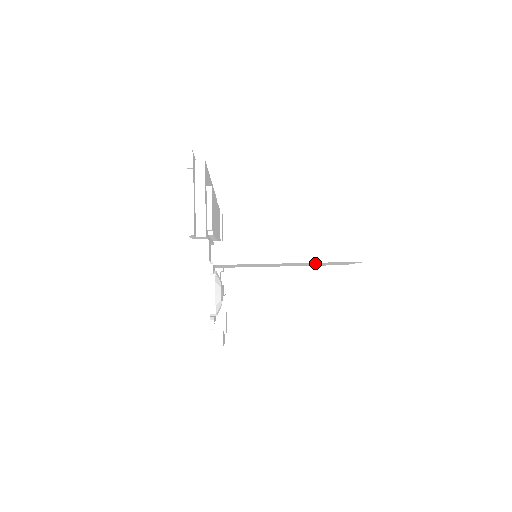
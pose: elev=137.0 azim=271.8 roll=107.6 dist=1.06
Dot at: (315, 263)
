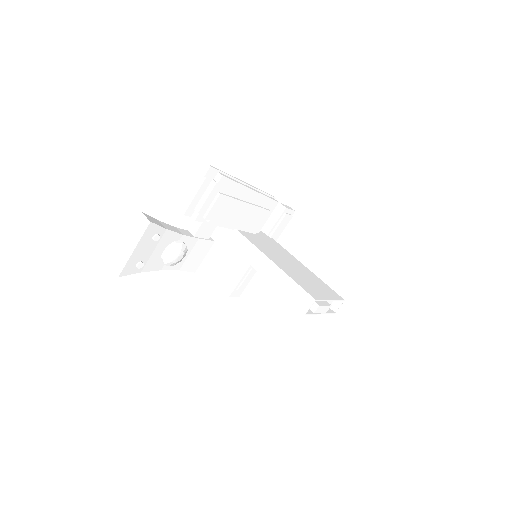
Dot at: occluded
